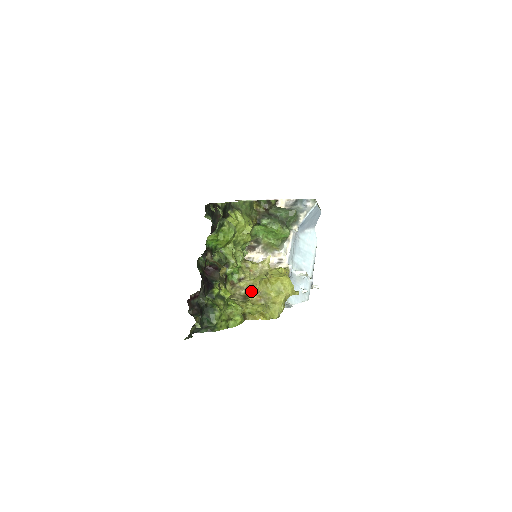
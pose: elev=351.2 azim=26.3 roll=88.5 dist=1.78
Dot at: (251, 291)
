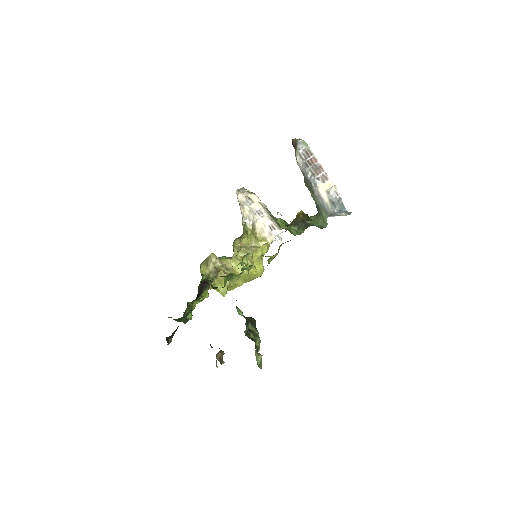
Dot at: (226, 272)
